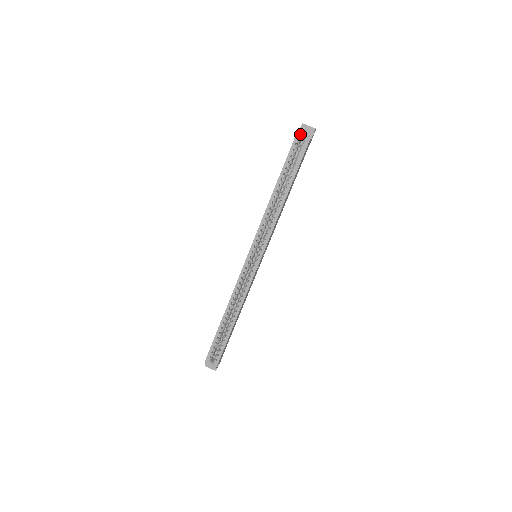
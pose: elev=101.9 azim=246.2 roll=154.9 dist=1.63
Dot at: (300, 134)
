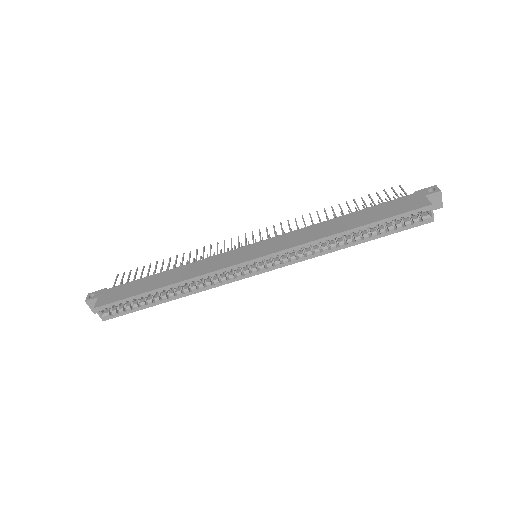
Dot at: (427, 198)
